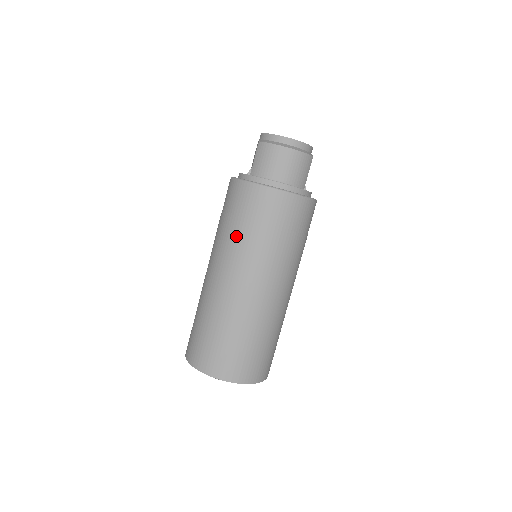
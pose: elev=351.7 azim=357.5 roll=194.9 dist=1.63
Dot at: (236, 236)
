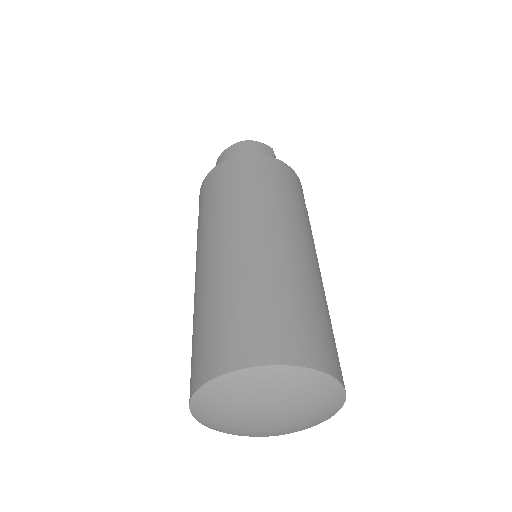
Dot at: (207, 213)
